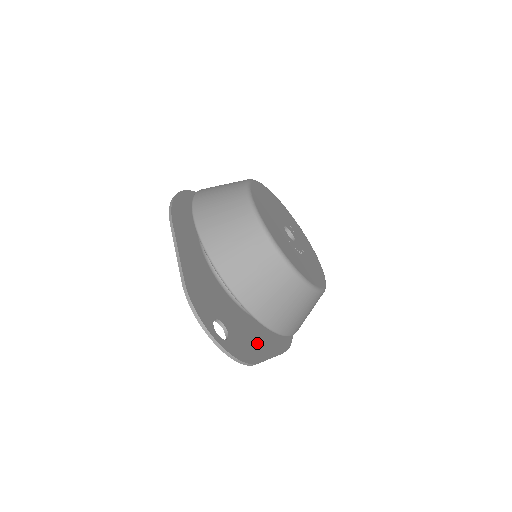
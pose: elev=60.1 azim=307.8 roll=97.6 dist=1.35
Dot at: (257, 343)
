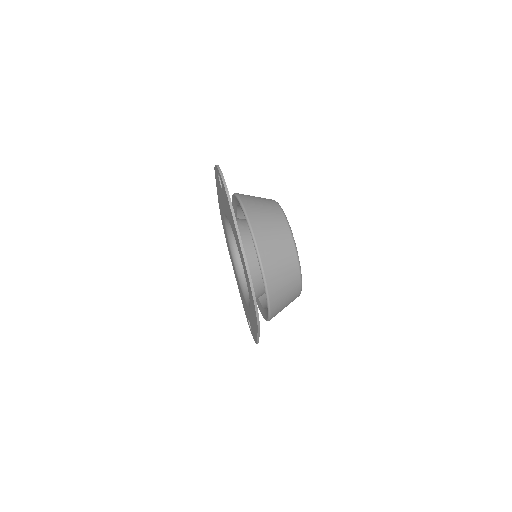
Dot at: occluded
